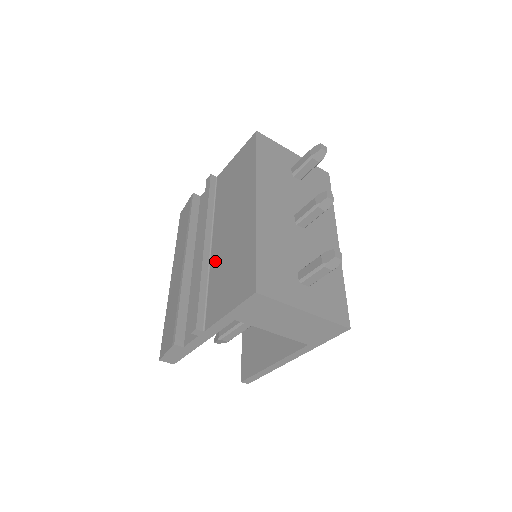
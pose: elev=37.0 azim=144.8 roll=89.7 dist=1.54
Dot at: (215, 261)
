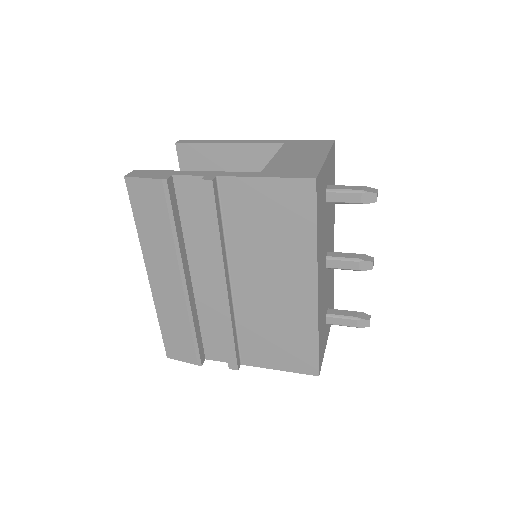
Dot at: (245, 309)
